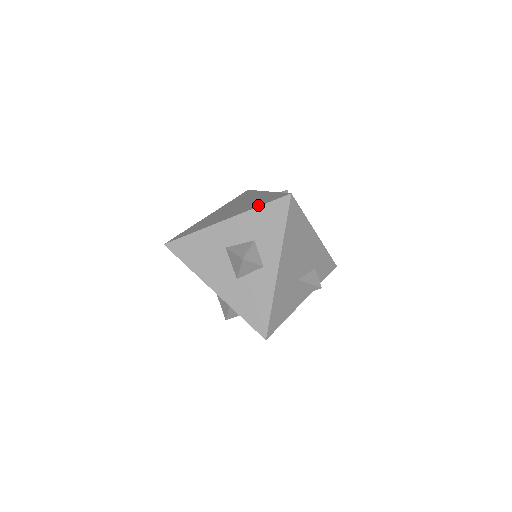
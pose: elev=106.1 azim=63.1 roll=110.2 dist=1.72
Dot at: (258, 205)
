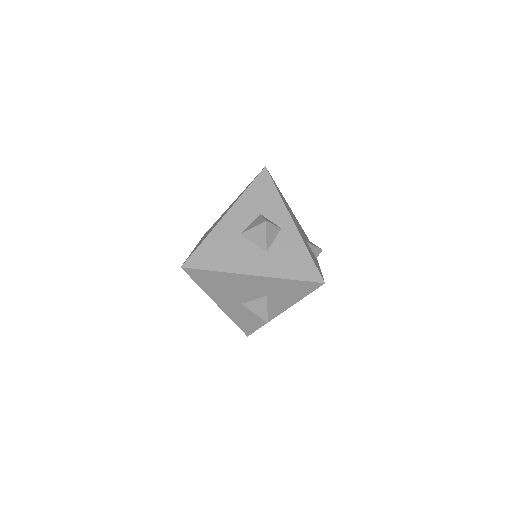
Dot at: occluded
